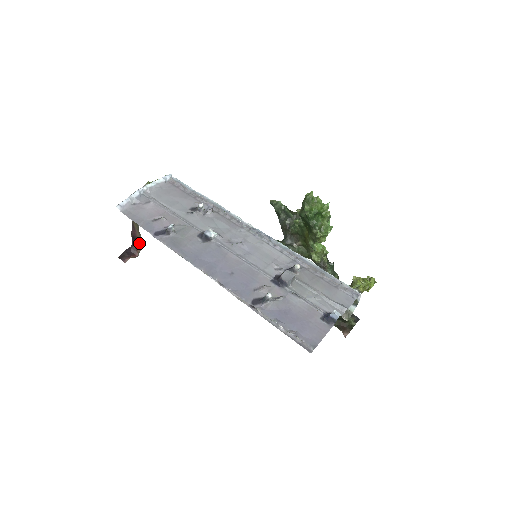
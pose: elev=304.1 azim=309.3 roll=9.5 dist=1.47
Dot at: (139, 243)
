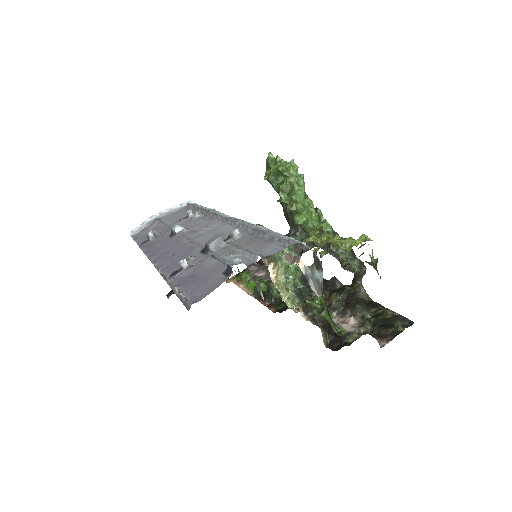
Dot at: occluded
